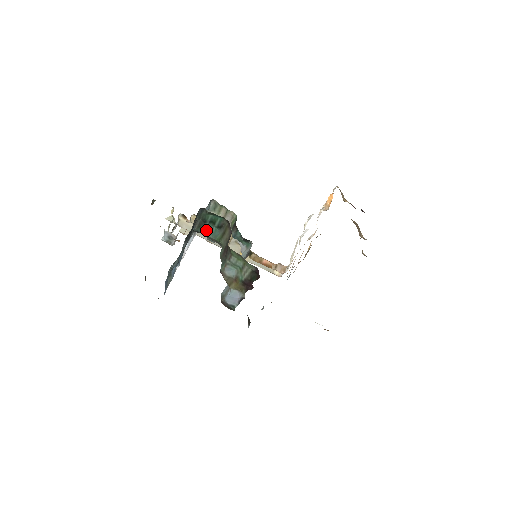
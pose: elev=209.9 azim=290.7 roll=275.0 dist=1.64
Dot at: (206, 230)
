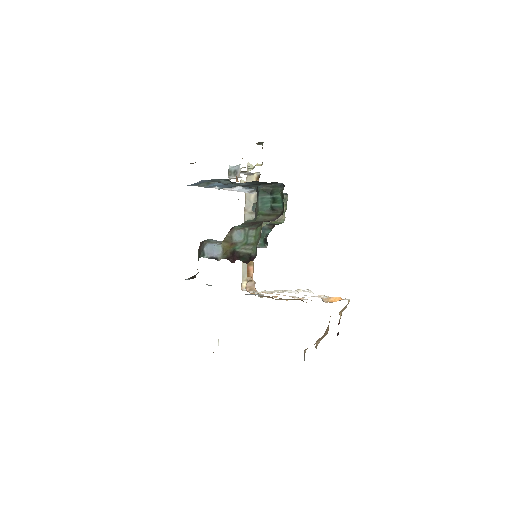
Dot at: (264, 198)
